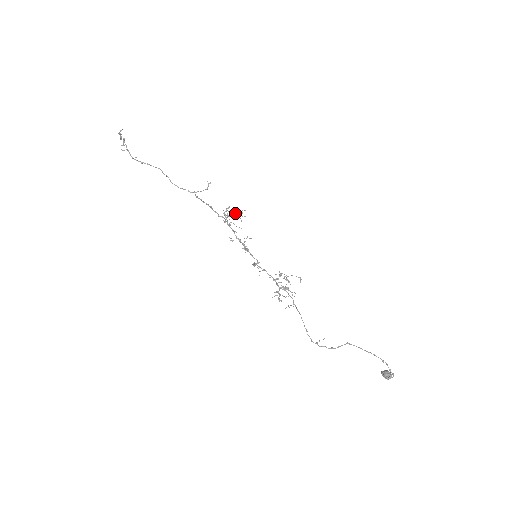
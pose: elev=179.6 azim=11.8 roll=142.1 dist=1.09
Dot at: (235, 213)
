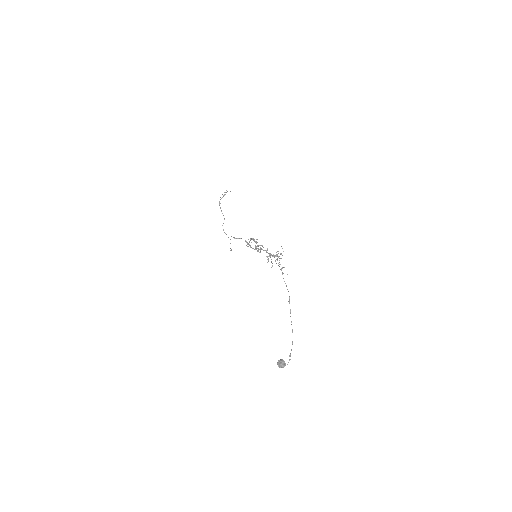
Dot at: occluded
